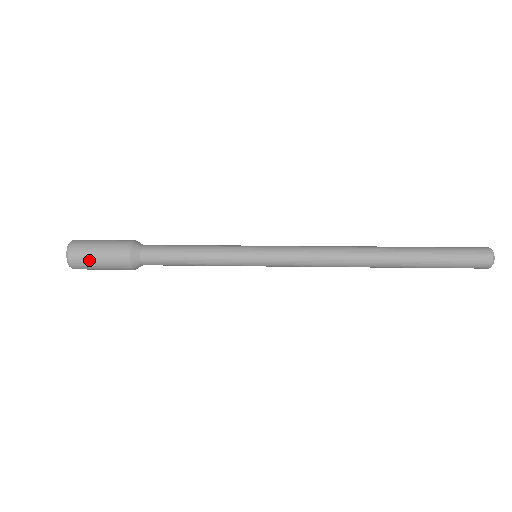
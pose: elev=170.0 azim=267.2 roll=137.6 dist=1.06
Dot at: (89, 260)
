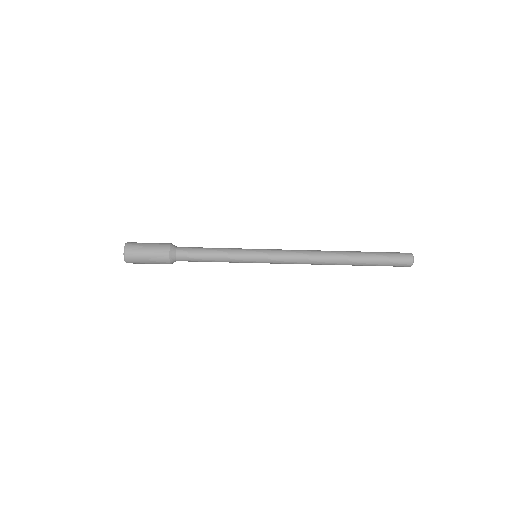
Dot at: (140, 257)
